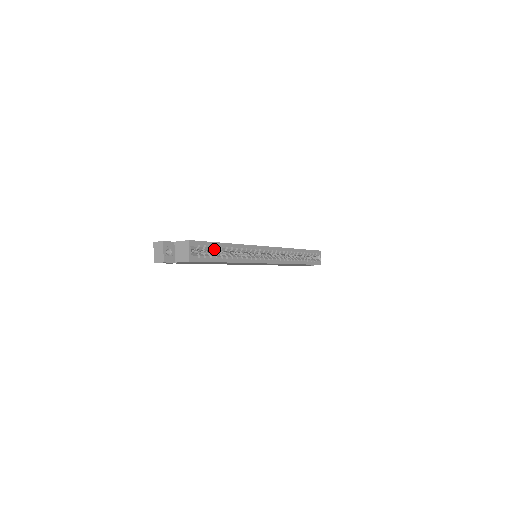
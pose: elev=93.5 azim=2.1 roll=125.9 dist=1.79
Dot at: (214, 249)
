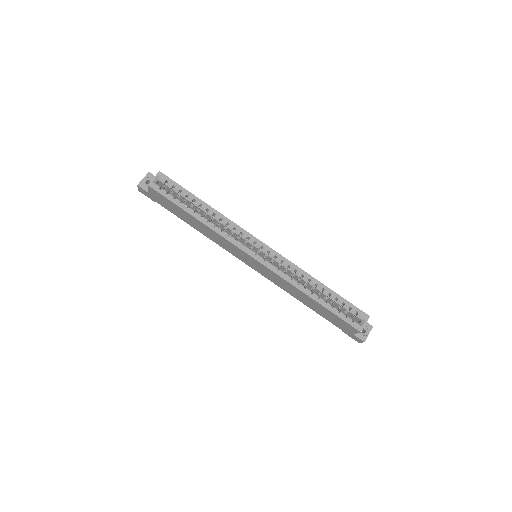
Dot at: (187, 199)
